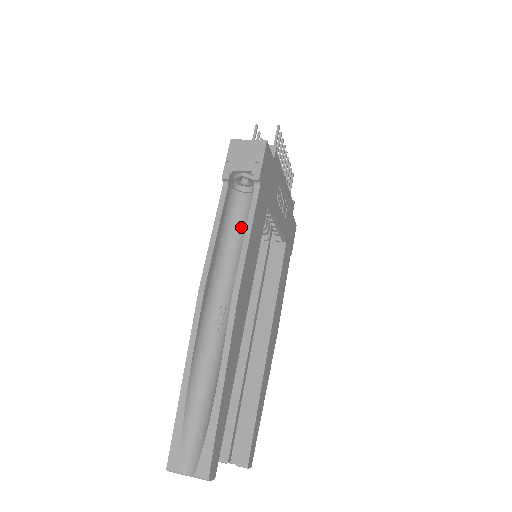
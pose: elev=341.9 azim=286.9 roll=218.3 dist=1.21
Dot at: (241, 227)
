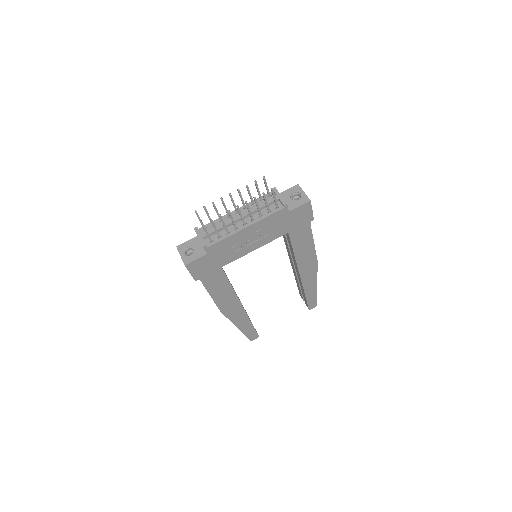
Dot at: occluded
